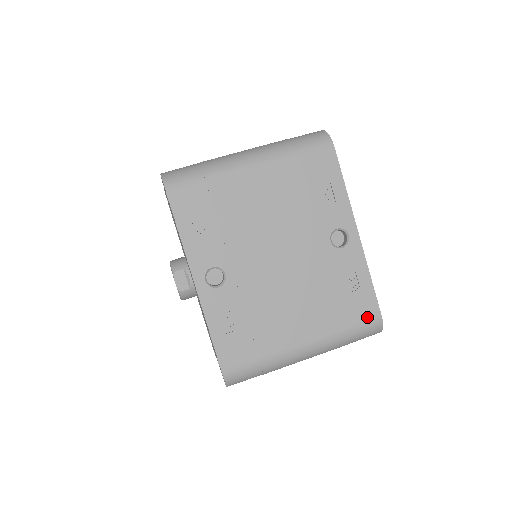
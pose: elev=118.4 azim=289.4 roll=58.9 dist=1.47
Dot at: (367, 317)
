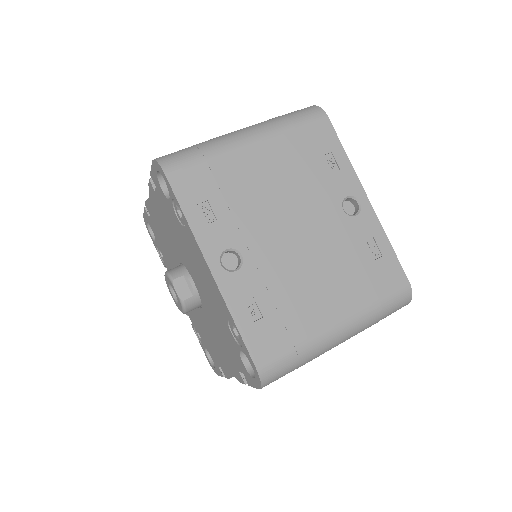
Dot at: (395, 285)
